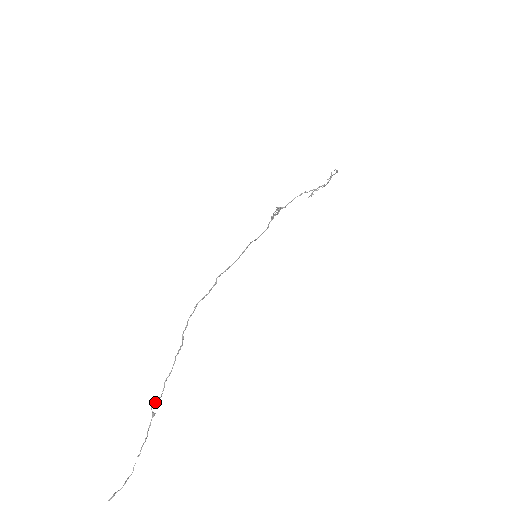
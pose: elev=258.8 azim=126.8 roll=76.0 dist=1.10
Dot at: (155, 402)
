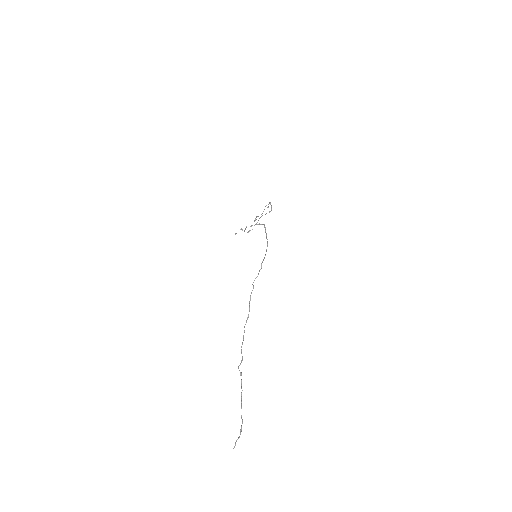
Dot at: occluded
